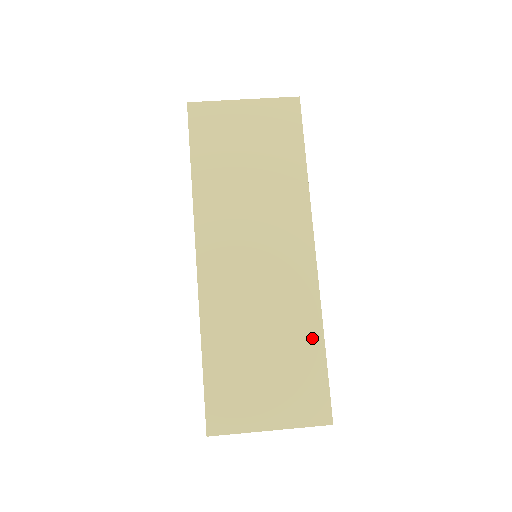
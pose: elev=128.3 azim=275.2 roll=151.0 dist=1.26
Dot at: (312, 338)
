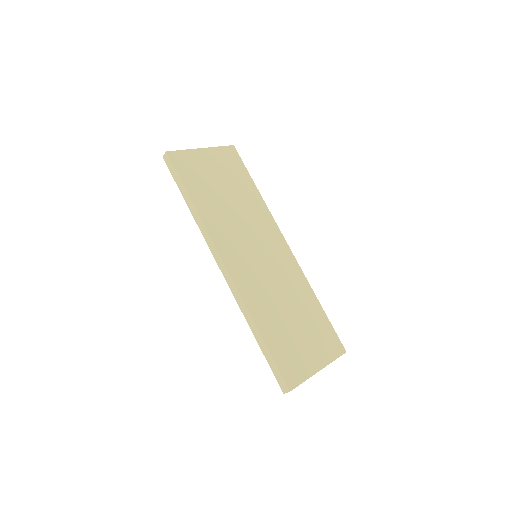
Dot at: (312, 301)
